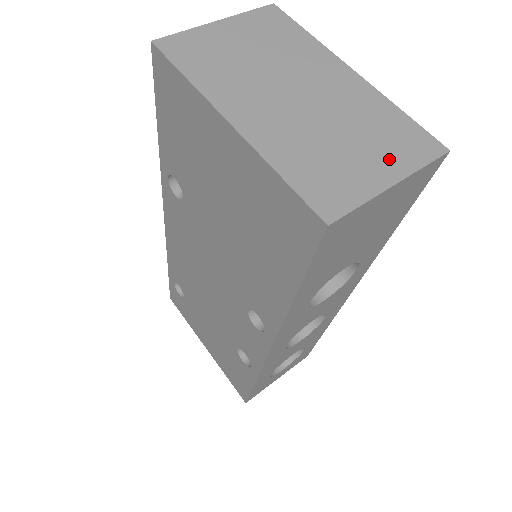
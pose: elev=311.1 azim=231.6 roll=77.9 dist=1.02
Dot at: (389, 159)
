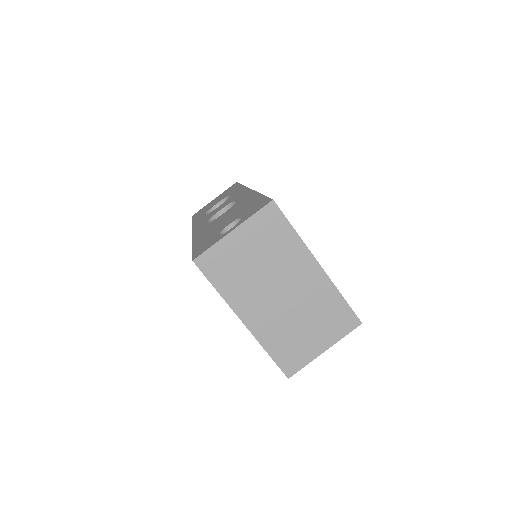
Dot at: (326, 335)
